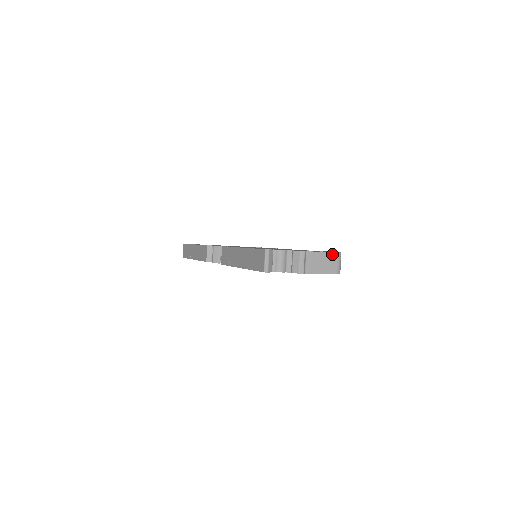
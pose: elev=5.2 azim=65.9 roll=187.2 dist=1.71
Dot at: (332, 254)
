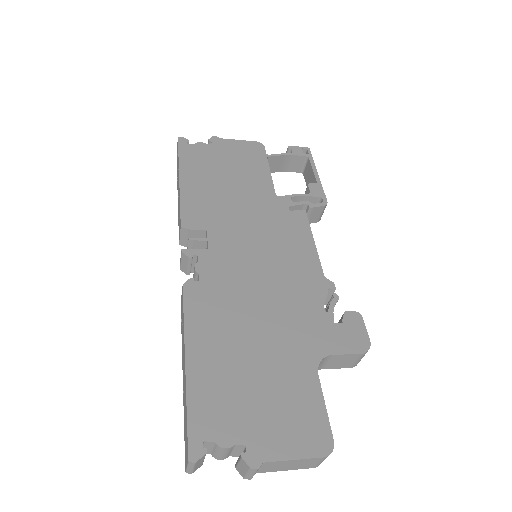
Dot at: (312, 459)
